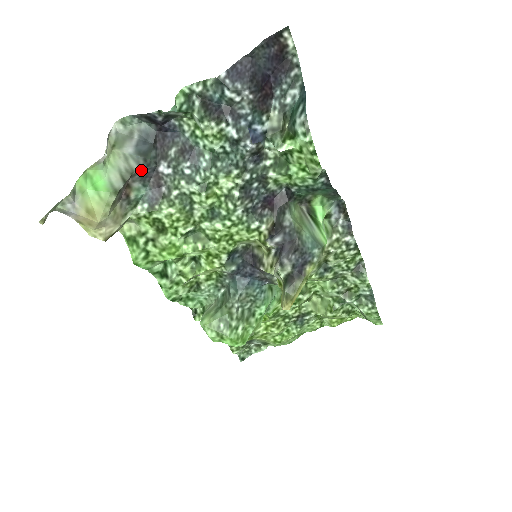
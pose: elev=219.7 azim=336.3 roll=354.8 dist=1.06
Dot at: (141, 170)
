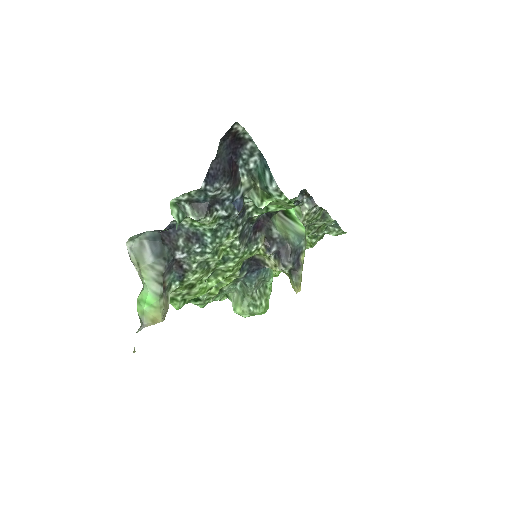
Dot at: (166, 268)
